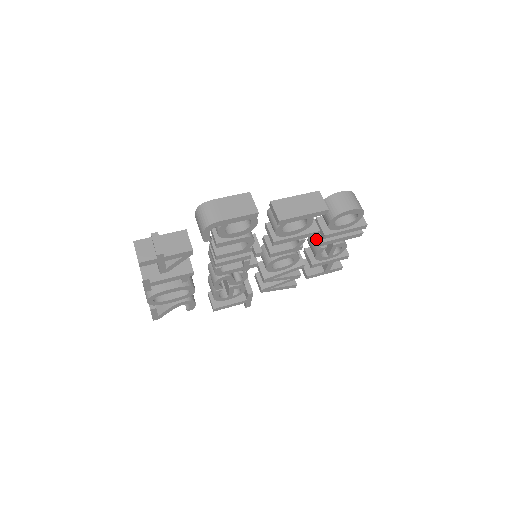
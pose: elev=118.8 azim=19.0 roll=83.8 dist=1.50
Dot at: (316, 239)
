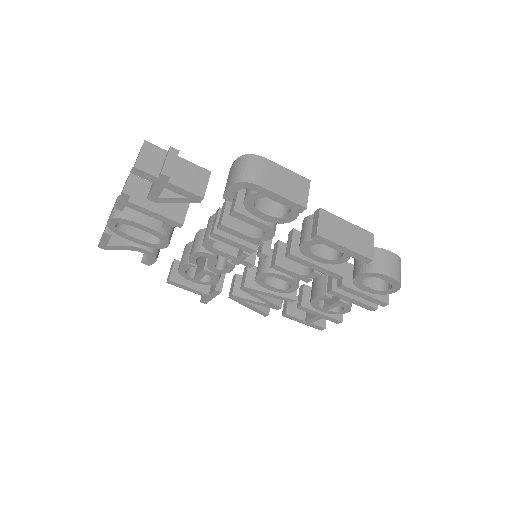
Dot at: (326, 282)
